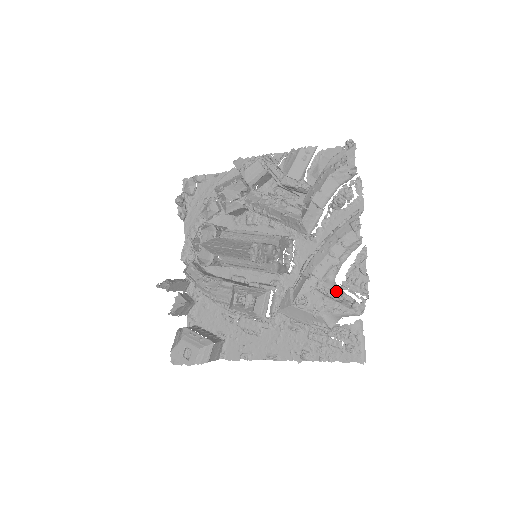
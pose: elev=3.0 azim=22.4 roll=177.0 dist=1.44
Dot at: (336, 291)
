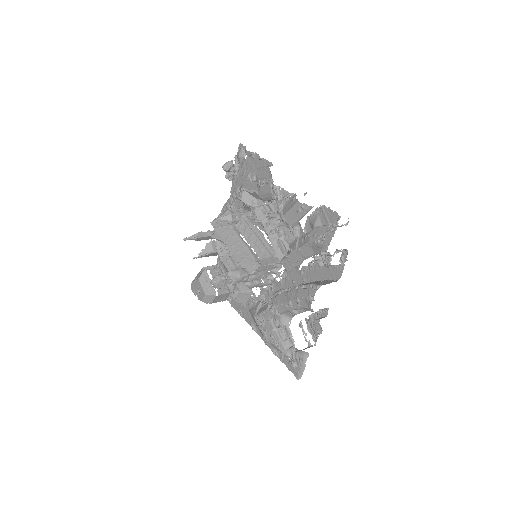
Dot at: (286, 329)
